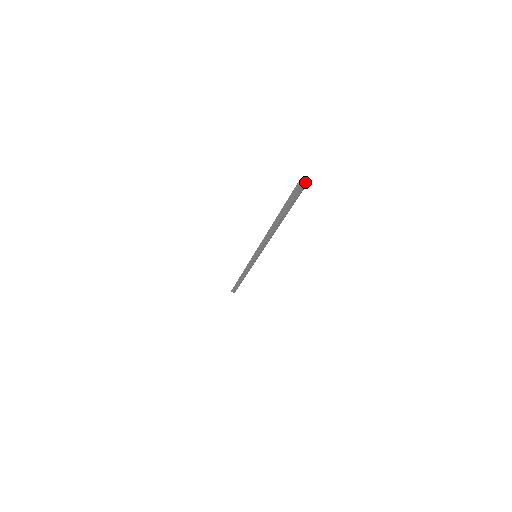
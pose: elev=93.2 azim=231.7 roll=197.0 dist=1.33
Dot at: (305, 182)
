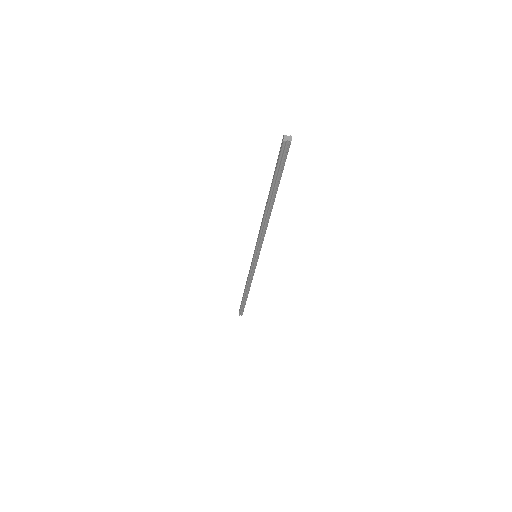
Dot at: (289, 136)
